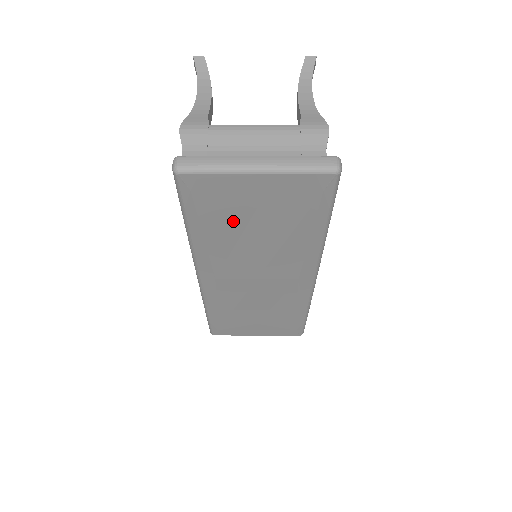
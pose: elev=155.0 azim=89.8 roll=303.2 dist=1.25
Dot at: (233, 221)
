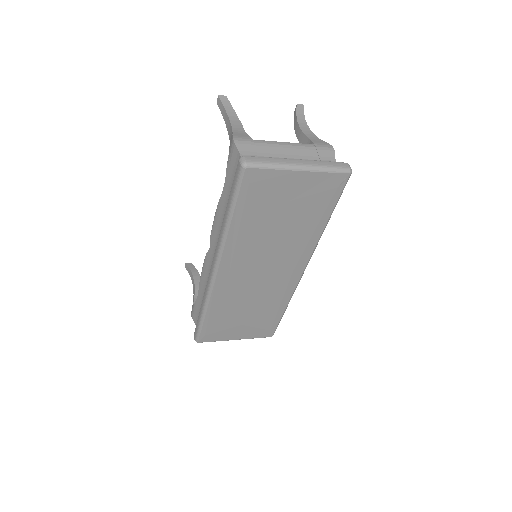
Dot at: (267, 213)
